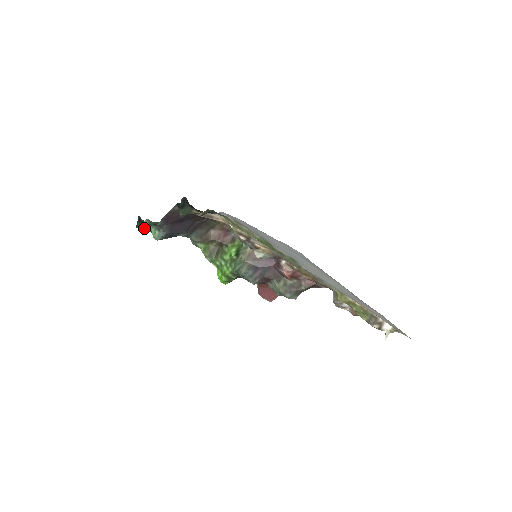
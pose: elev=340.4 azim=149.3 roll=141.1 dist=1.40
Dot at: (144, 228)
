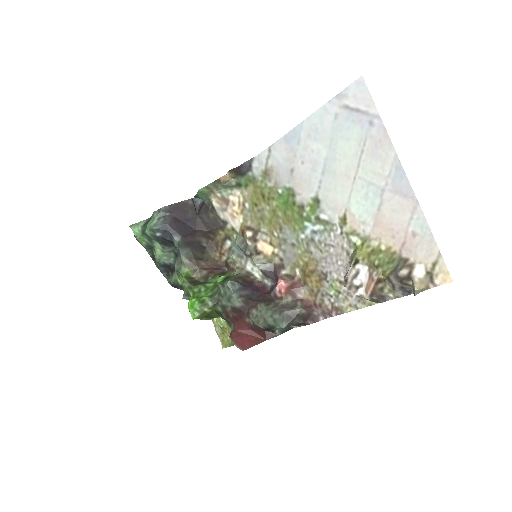
Dot at: (138, 227)
